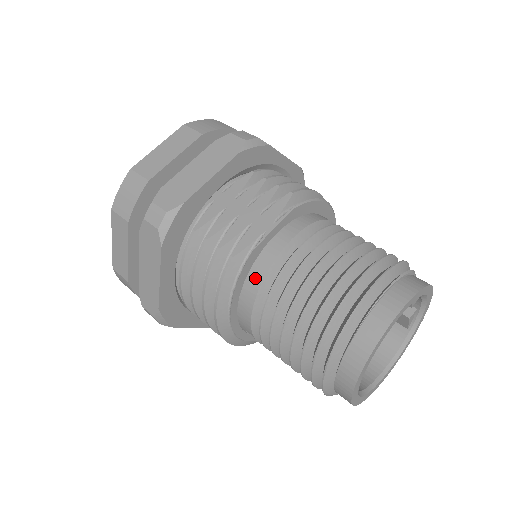
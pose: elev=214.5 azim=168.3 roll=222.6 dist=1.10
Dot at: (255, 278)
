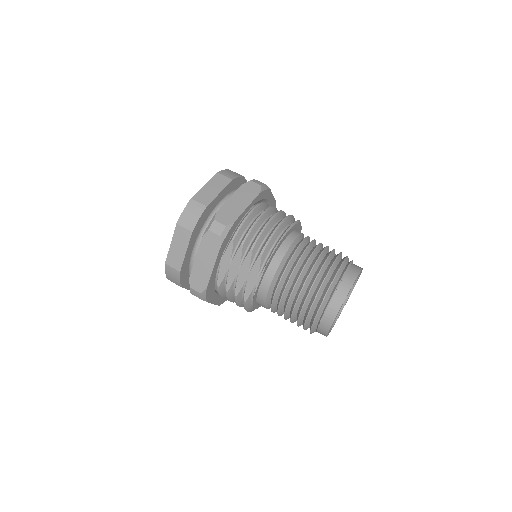
Dot at: (261, 301)
